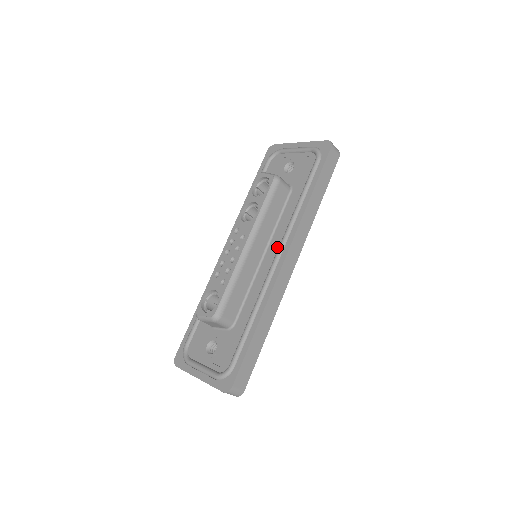
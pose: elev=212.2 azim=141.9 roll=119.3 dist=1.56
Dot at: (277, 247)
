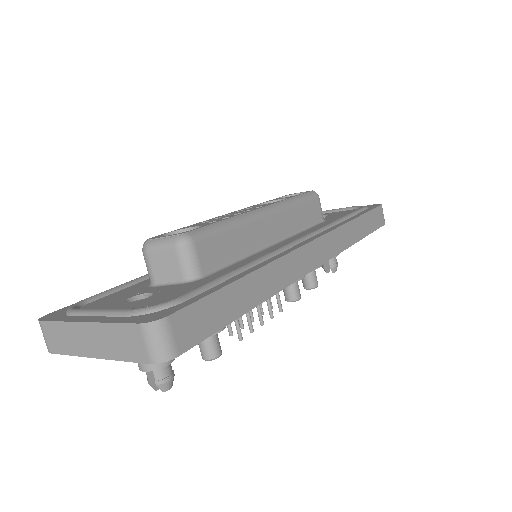
Dot at: occluded
